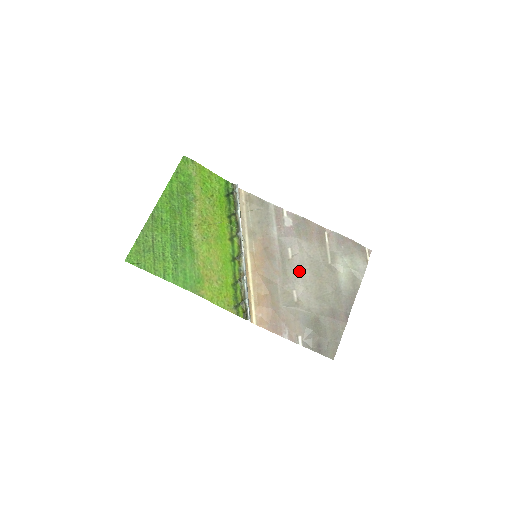
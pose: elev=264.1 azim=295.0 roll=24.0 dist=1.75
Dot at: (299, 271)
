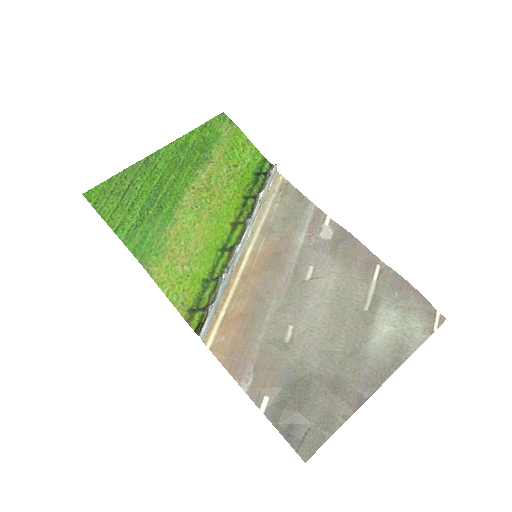
Dot at: (311, 301)
